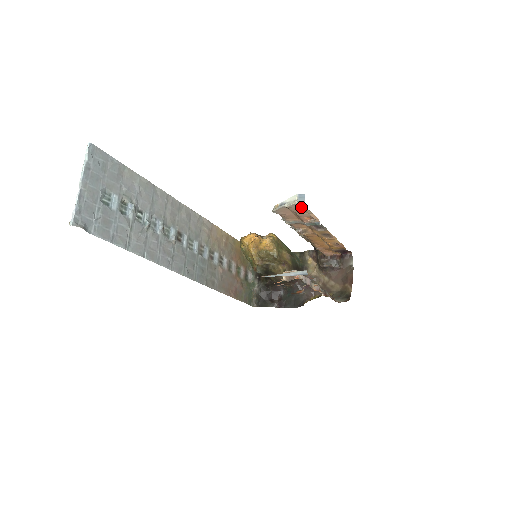
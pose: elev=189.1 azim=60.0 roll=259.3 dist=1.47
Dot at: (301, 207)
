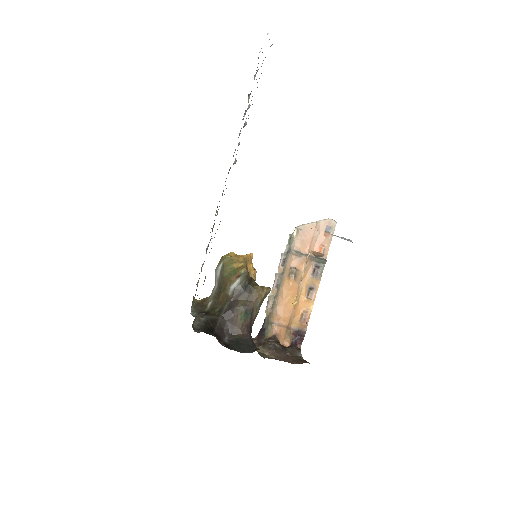
Dot at: (331, 227)
